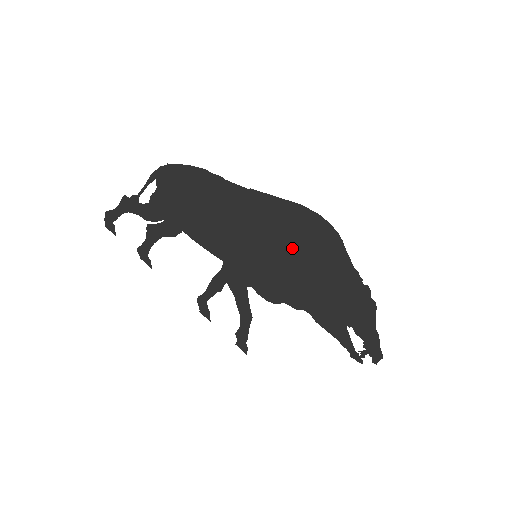
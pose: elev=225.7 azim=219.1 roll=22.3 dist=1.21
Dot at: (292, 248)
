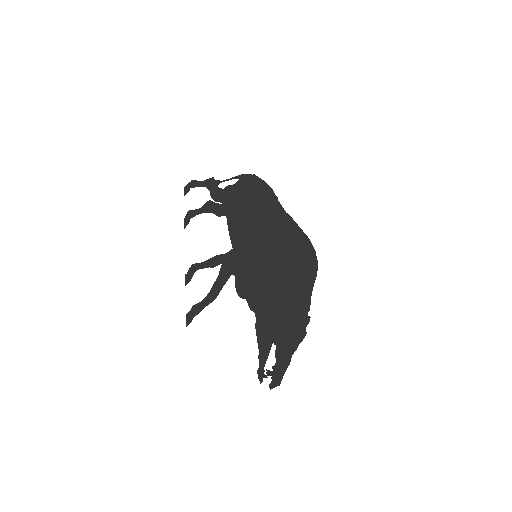
Dot at: (282, 263)
